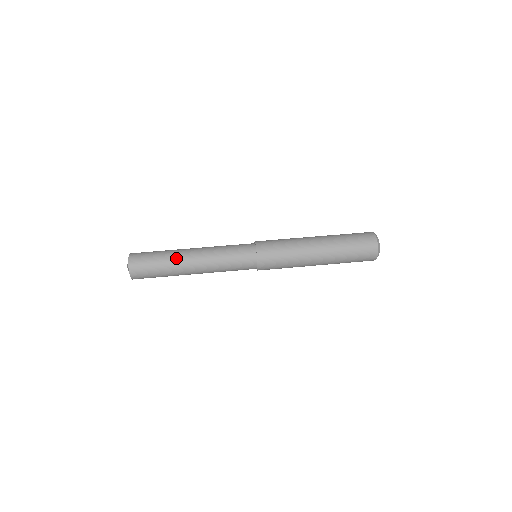
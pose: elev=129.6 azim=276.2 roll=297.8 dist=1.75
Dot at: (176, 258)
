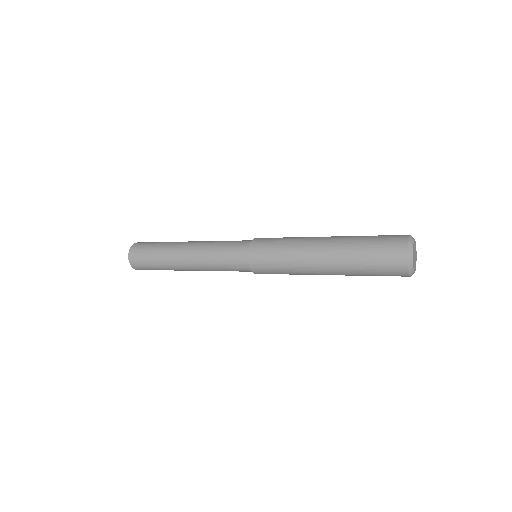
Dot at: (177, 242)
